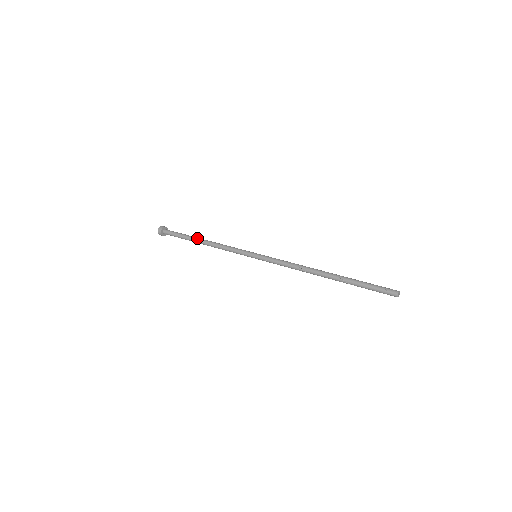
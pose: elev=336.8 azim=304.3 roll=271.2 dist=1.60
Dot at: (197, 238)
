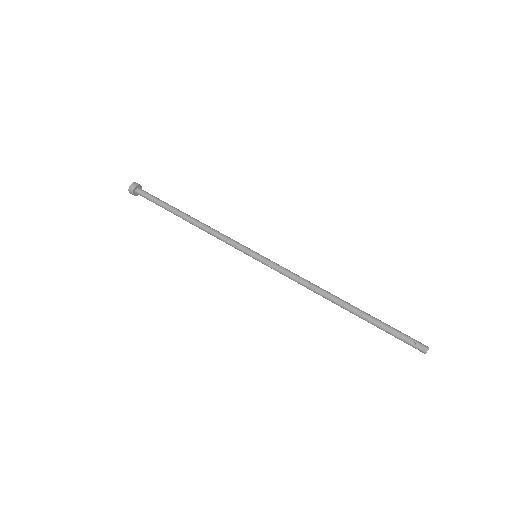
Dot at: (182, 212)
